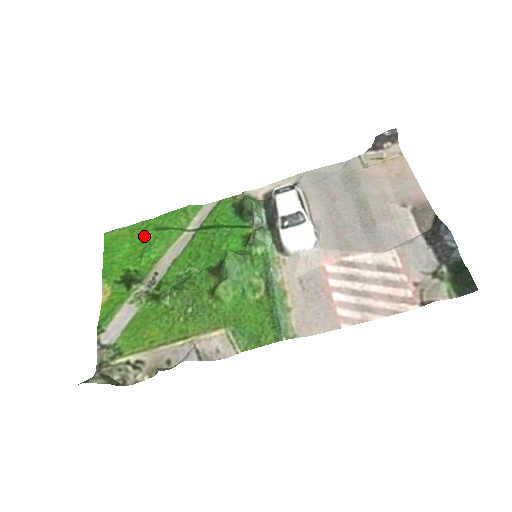
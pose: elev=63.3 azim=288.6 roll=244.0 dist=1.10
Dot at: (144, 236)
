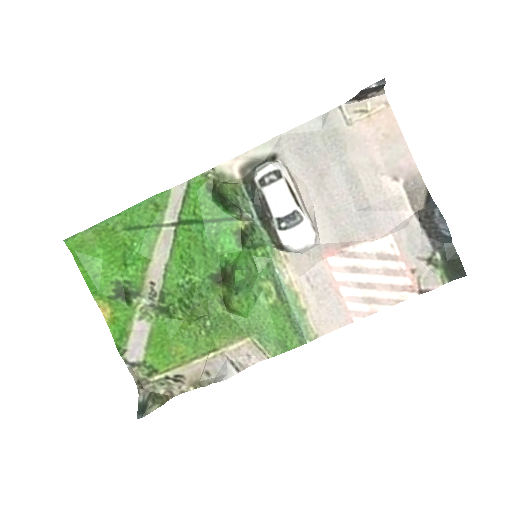
Dot at: (116, 239)
